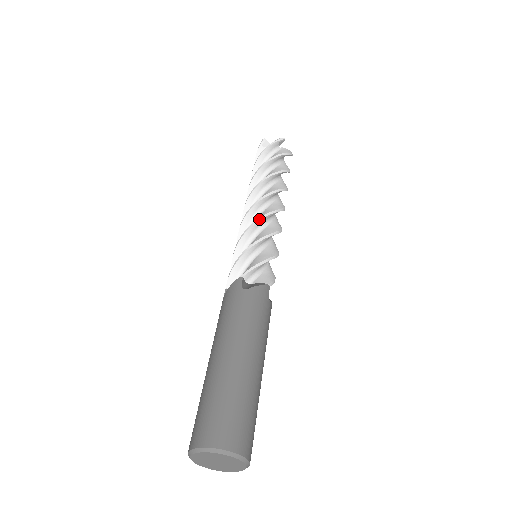
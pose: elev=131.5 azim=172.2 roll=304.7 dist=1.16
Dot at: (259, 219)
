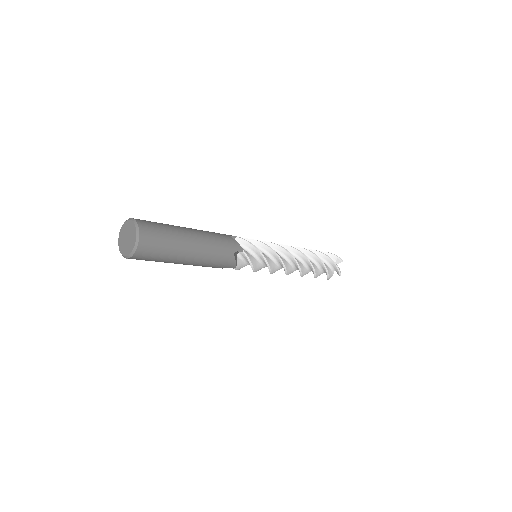
Dot at: occluded
